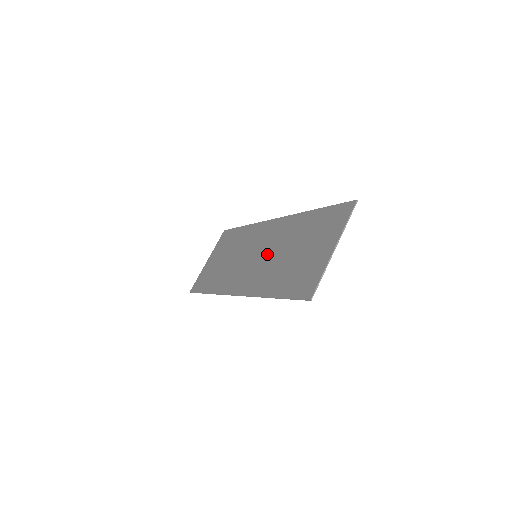
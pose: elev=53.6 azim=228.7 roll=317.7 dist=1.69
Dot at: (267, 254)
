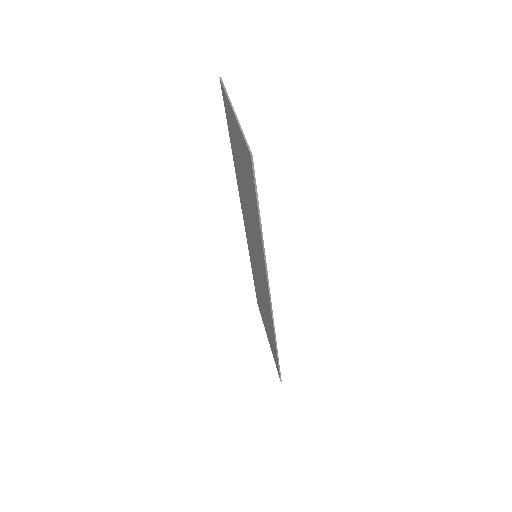
Dot at: occluded
